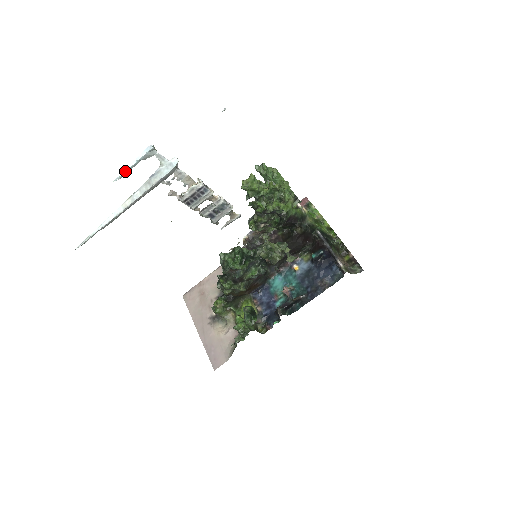
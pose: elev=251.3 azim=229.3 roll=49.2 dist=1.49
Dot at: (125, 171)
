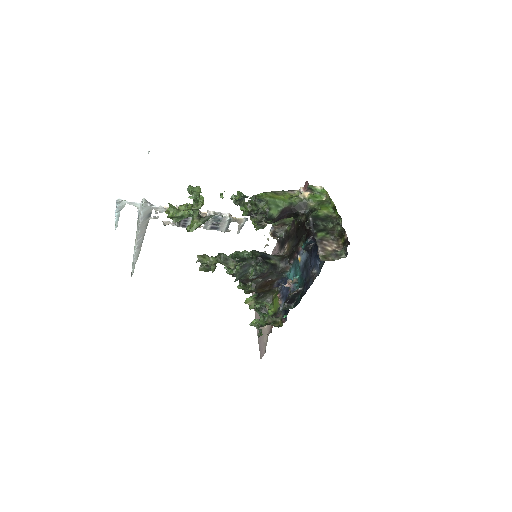
Dot at: (116, 221)
